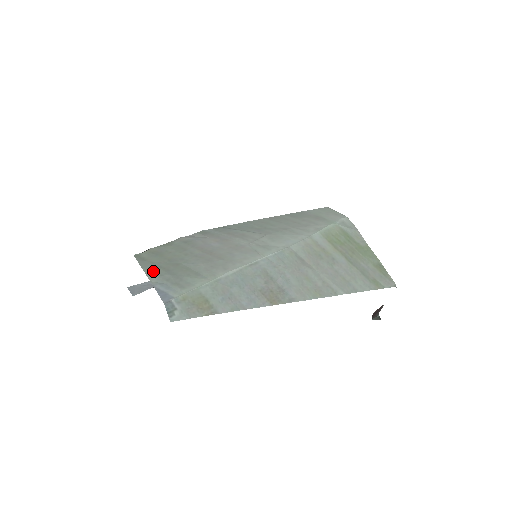
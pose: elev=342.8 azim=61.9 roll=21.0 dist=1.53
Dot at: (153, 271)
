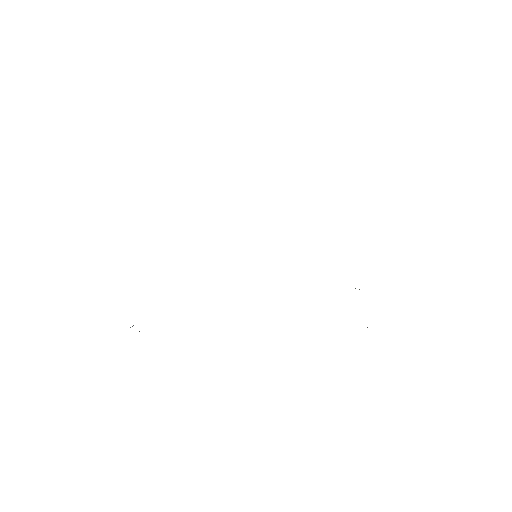
Dot at: occluded
